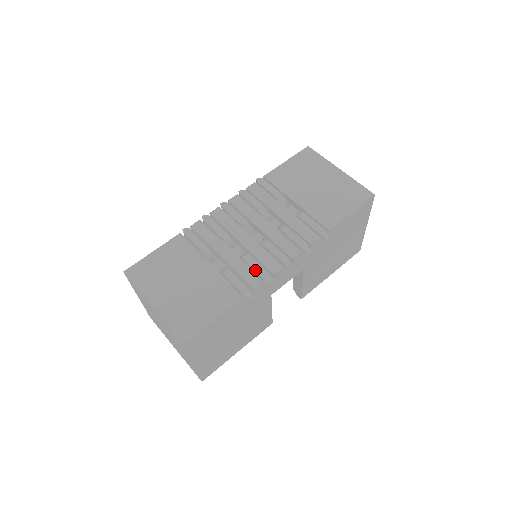
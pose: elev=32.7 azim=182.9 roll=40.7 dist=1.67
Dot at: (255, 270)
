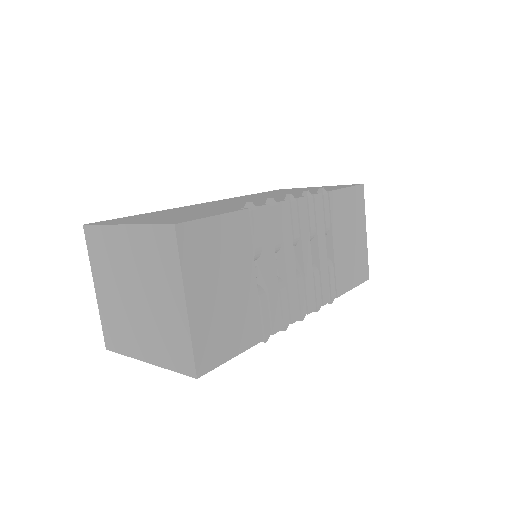
Dot at: (283, 310)
